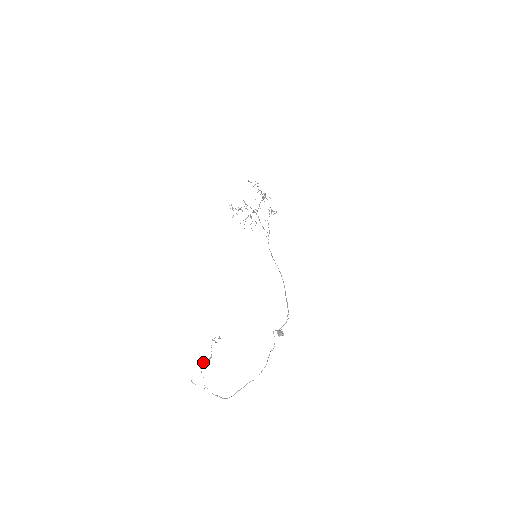
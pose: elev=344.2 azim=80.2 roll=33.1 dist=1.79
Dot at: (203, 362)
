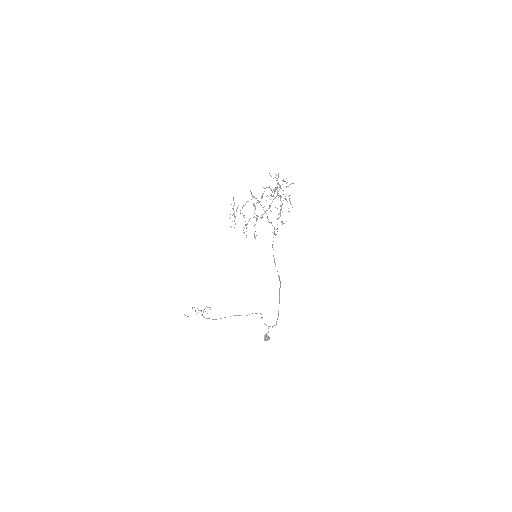
Dot at: occluded
